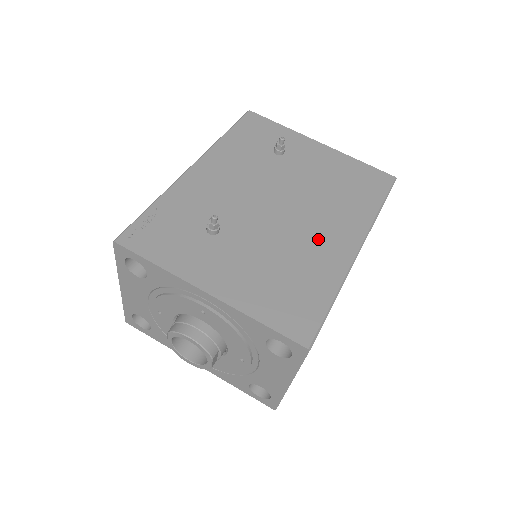
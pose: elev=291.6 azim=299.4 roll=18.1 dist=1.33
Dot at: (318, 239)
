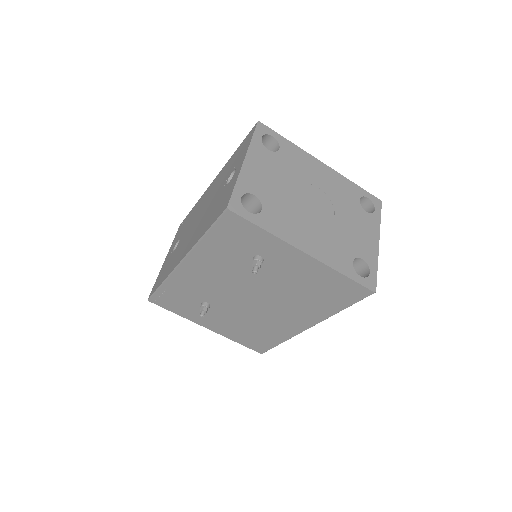
Dot at: (279, 320)
